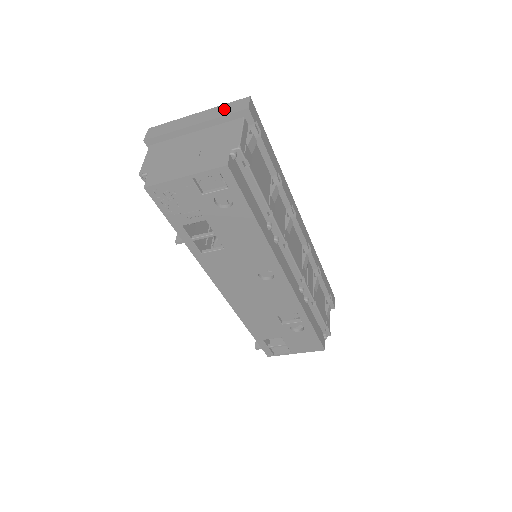
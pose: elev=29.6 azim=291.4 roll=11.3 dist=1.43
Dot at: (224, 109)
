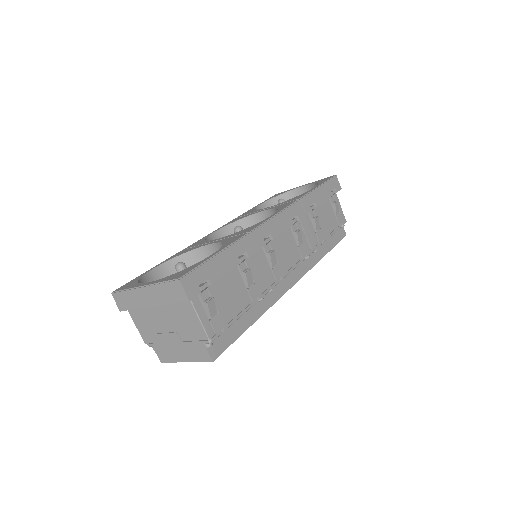
Dot at: (166, 293)
